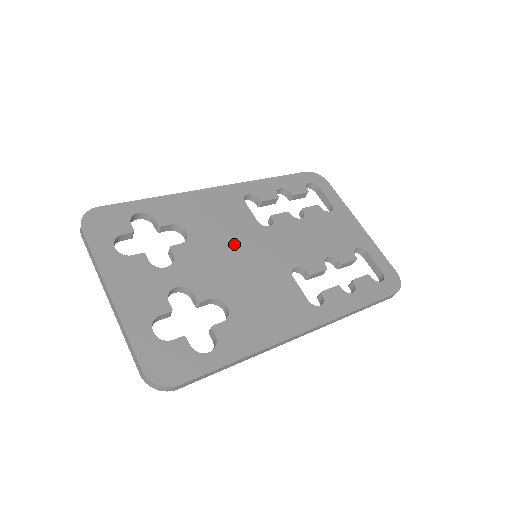
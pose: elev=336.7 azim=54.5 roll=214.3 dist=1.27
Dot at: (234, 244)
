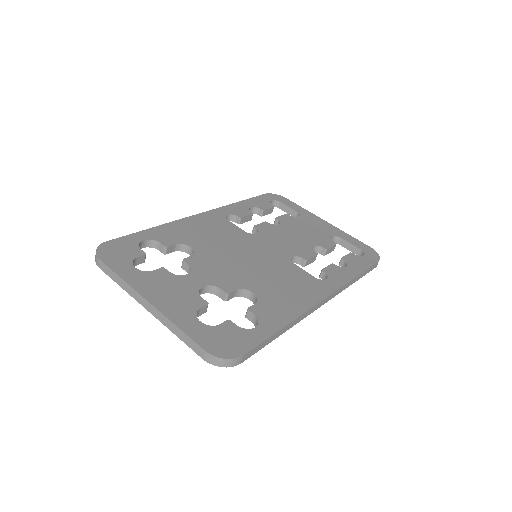
Dot at: (235, 249)
